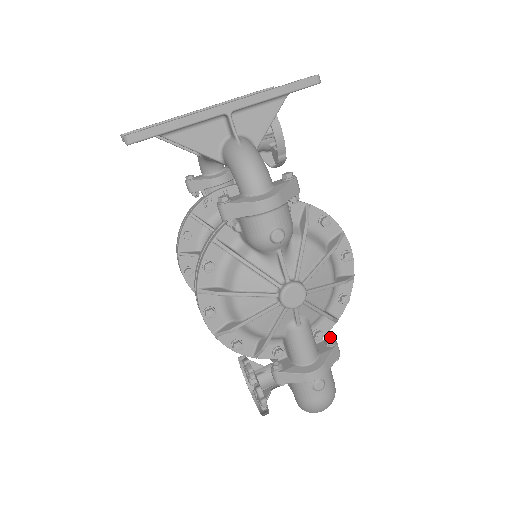
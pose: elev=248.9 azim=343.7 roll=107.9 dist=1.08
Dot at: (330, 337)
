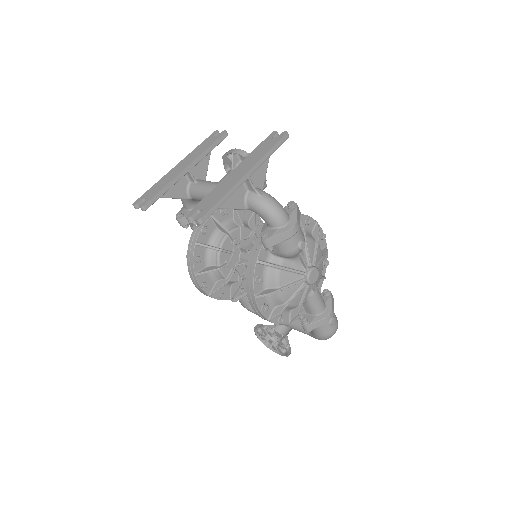
Dot at: (326, 290)
